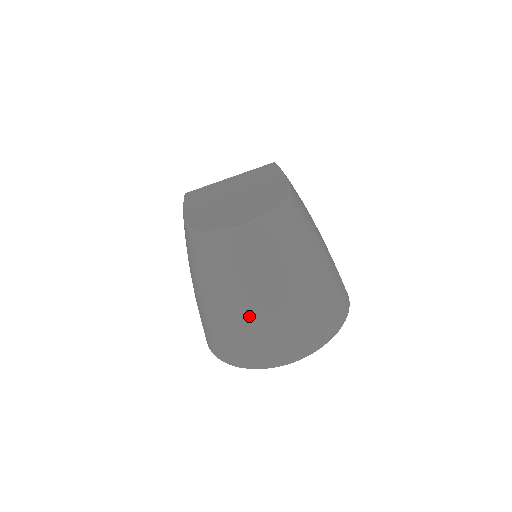
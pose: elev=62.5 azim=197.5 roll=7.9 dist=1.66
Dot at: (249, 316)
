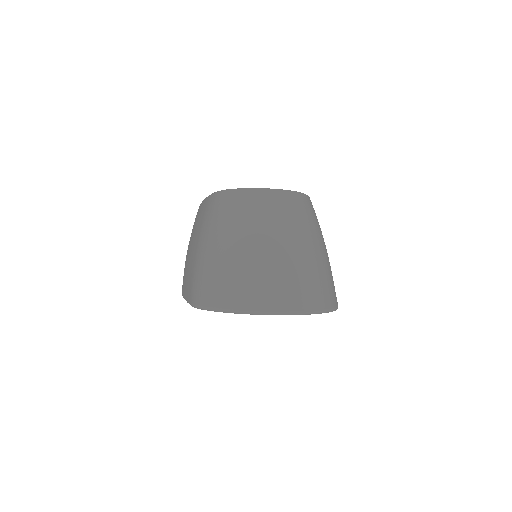
Dot at: (258, 257)
